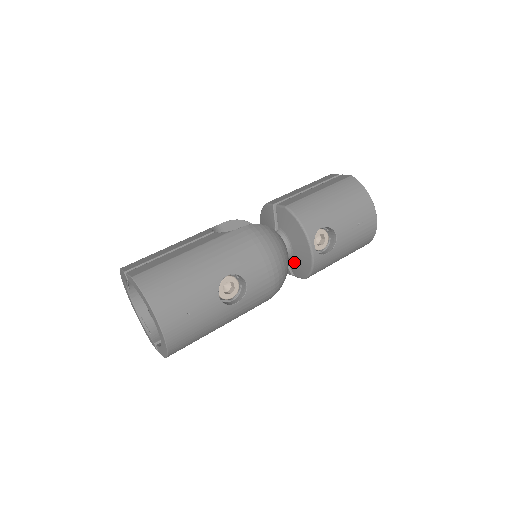
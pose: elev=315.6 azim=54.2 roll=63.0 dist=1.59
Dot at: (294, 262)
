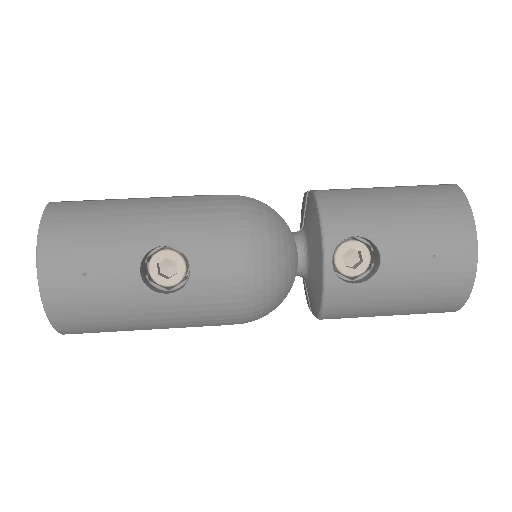
Dot at: (309, 285)
